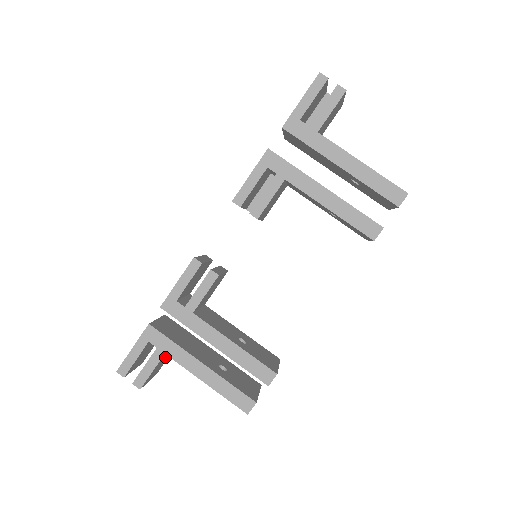
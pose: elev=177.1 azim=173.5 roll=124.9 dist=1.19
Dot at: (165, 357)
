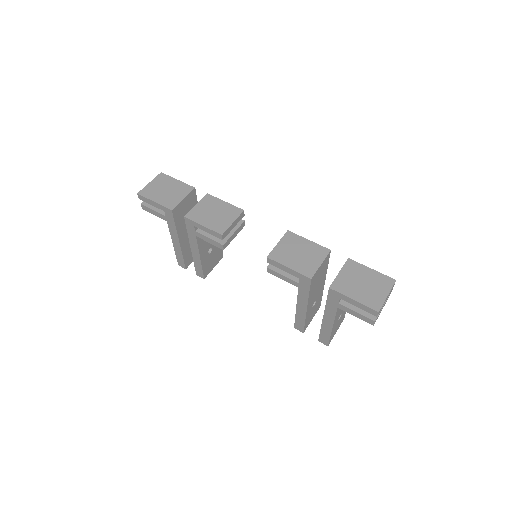
Dot at: occluded
